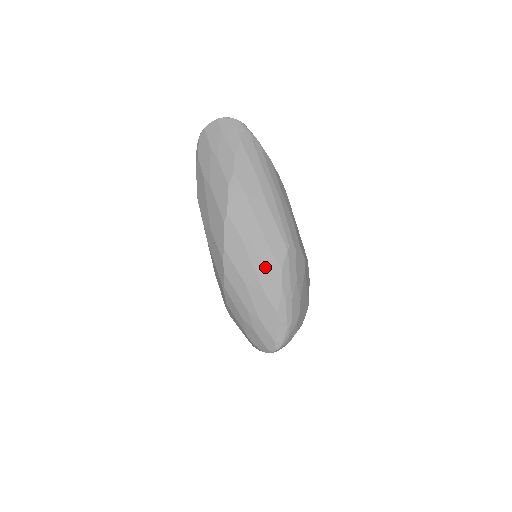
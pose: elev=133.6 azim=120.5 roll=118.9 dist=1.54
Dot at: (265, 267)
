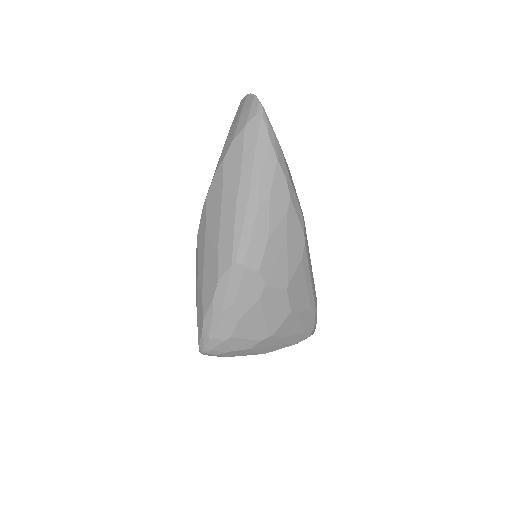
Dot at: (210, 270)
